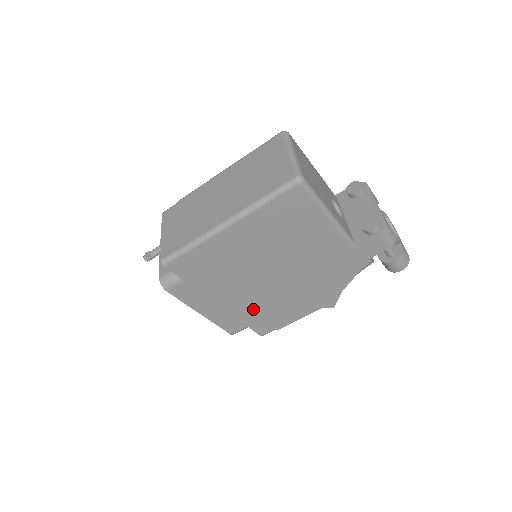
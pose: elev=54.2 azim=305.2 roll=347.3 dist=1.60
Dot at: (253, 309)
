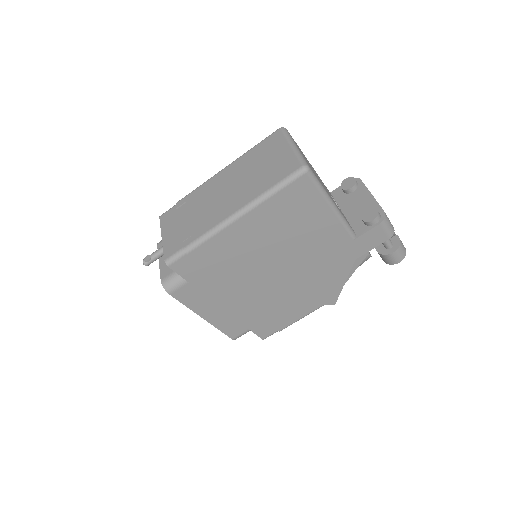
Dot at: (256, 310)
